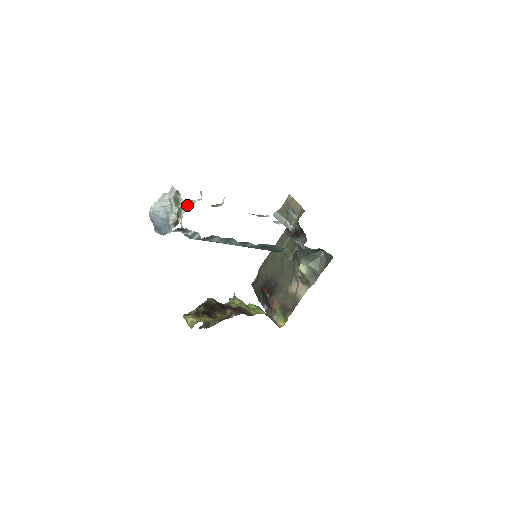
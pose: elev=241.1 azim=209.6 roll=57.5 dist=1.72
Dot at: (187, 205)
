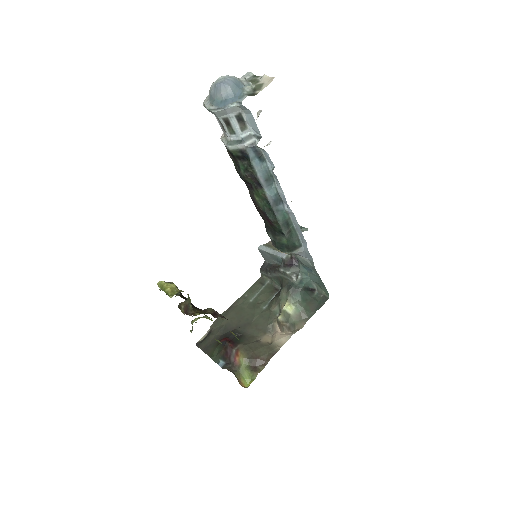
Dot at: occluded
